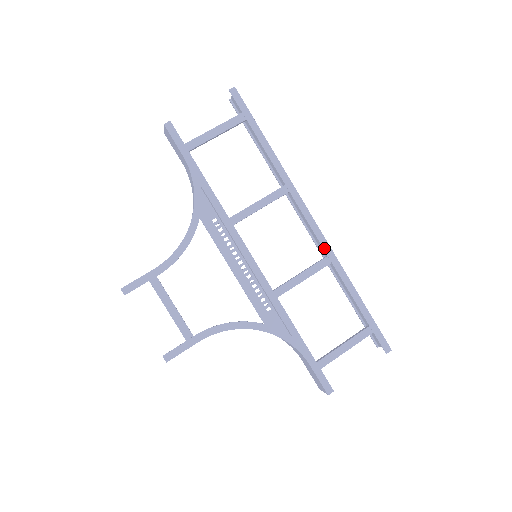
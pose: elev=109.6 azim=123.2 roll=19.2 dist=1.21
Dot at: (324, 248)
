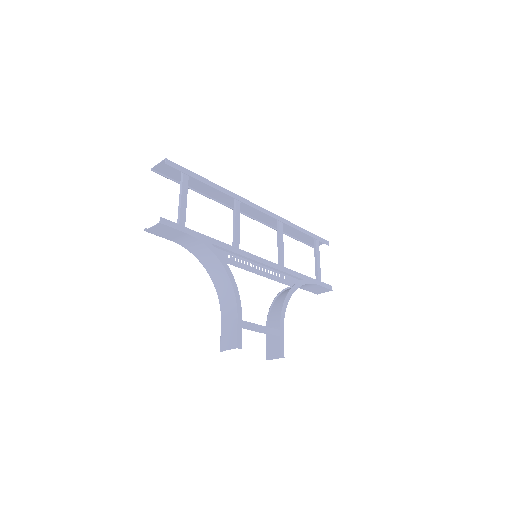
Dot at: (276, 219)
